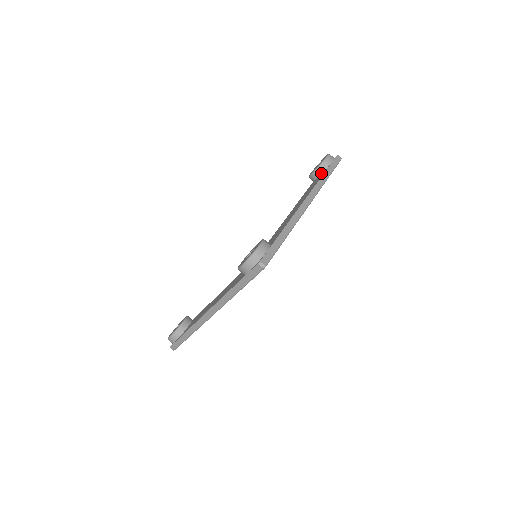
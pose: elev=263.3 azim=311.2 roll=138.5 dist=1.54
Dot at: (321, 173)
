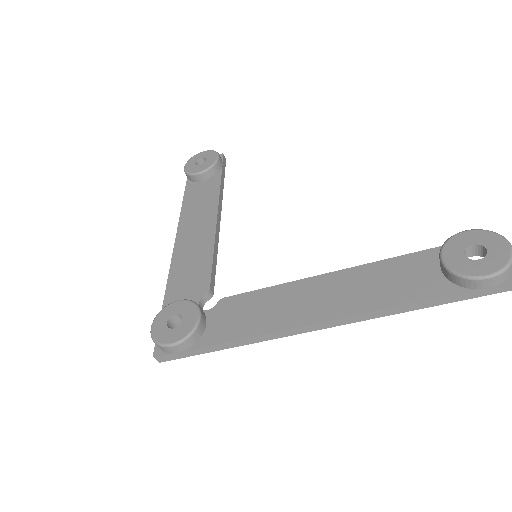
Dot at: (446, 276)
